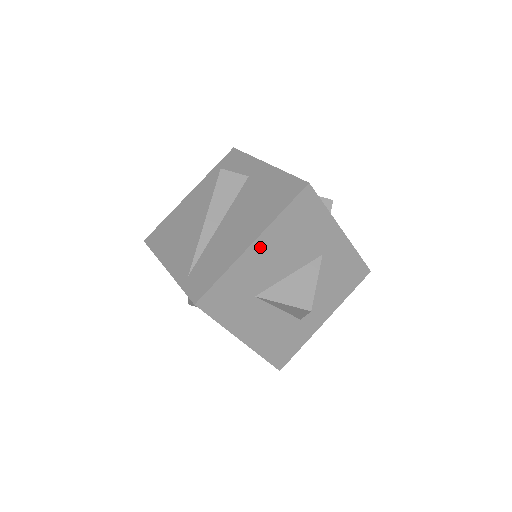
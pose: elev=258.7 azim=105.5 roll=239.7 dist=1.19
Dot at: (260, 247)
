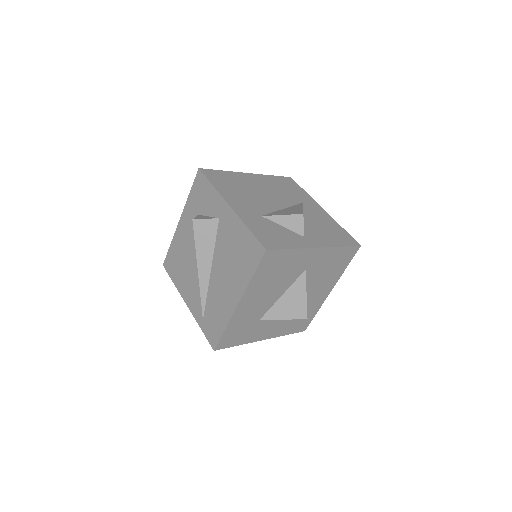
Dot at: (246, 302)
